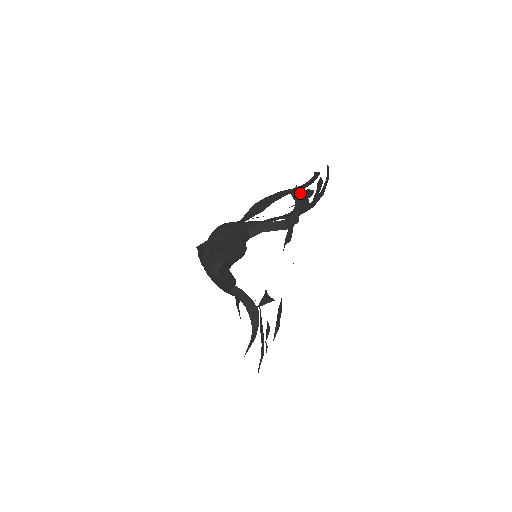
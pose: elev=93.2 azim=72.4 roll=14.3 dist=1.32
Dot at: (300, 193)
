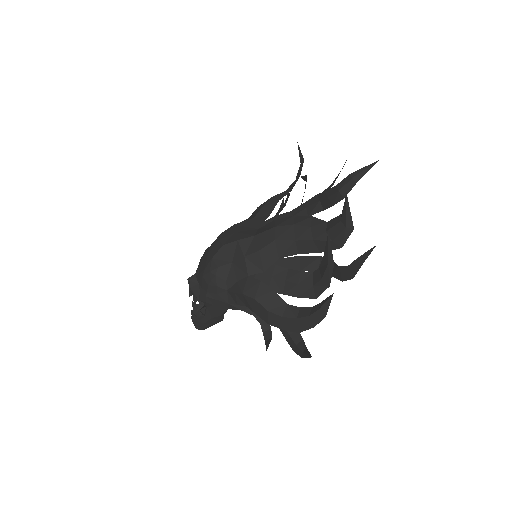
Dot at: (327, 255)
